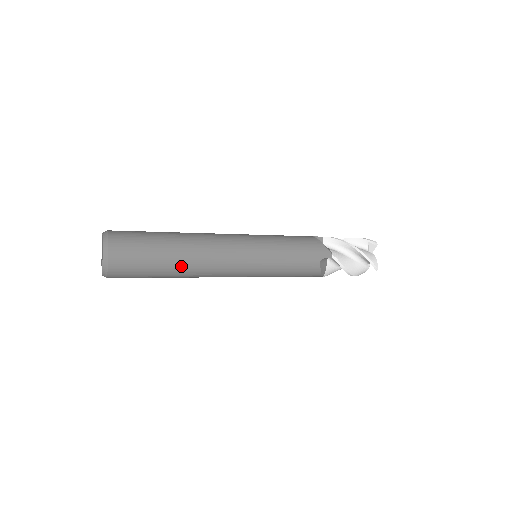
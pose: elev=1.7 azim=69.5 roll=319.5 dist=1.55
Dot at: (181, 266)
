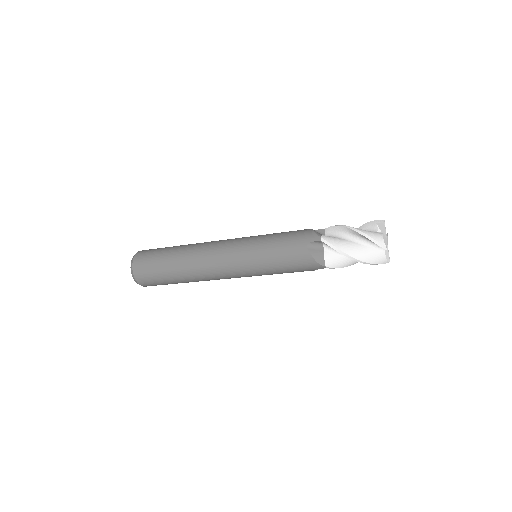
Dot at: (181, 266)
